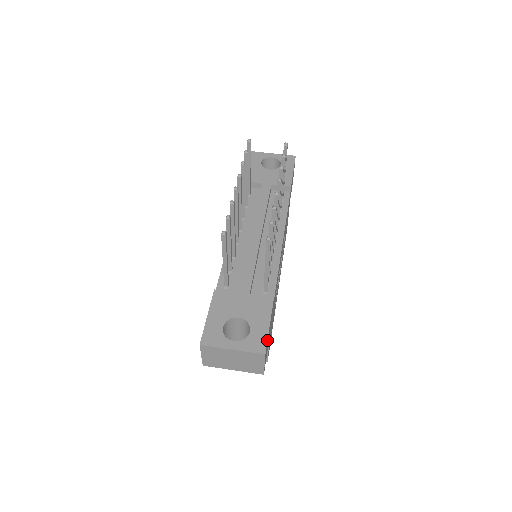
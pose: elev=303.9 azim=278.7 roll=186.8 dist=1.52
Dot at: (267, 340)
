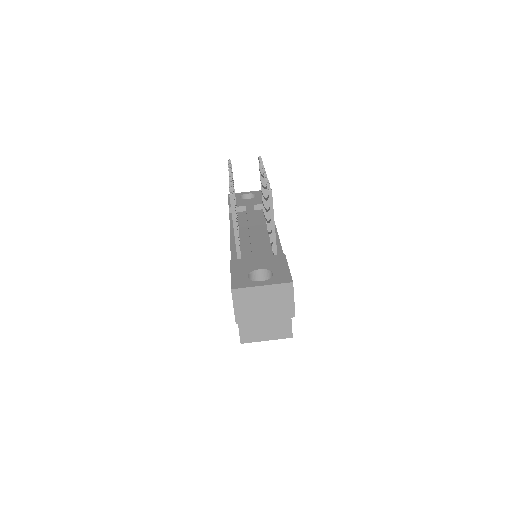
Dot at: occluded
